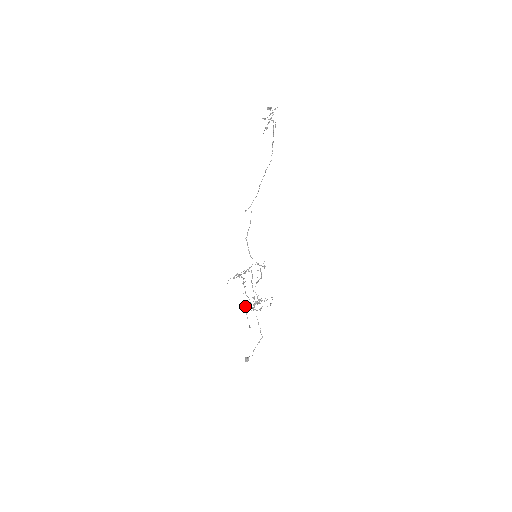
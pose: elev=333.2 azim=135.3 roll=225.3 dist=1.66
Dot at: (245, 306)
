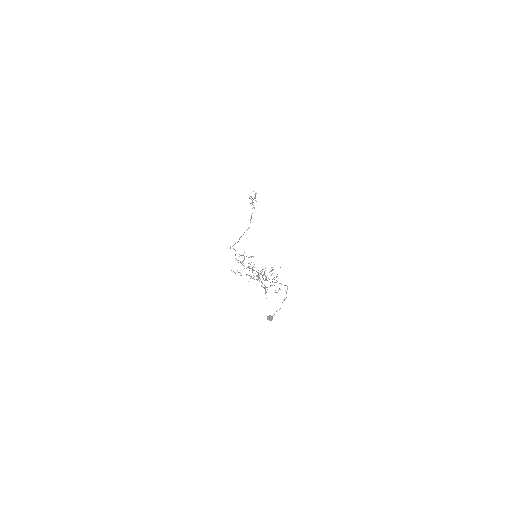
Dot at: (258, 275)
